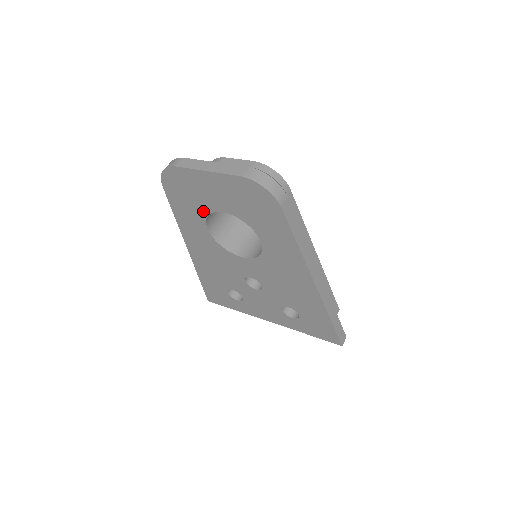
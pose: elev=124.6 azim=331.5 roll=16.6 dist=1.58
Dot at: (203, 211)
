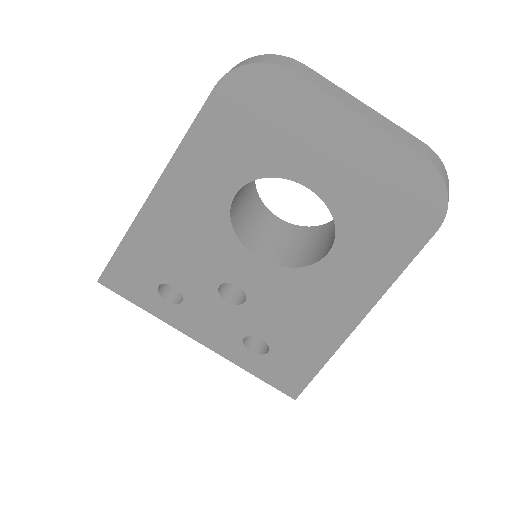
Dot at: (262, 167)
